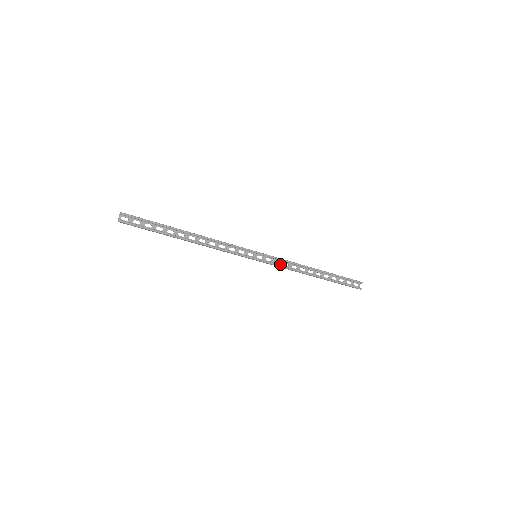
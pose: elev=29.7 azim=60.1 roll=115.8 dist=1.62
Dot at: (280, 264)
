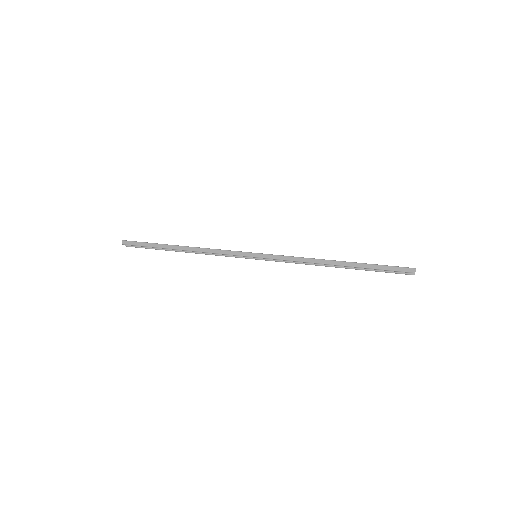
Dot at: occluded
